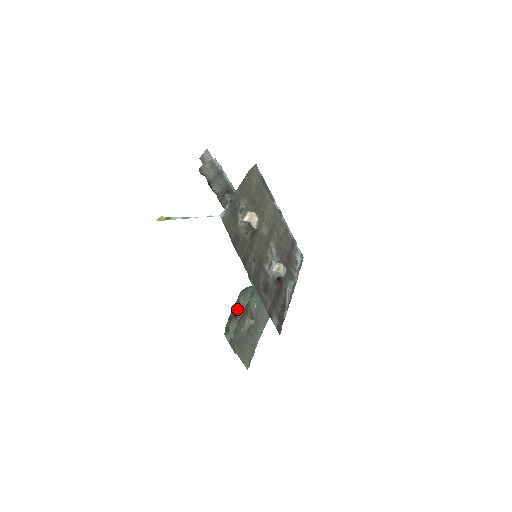
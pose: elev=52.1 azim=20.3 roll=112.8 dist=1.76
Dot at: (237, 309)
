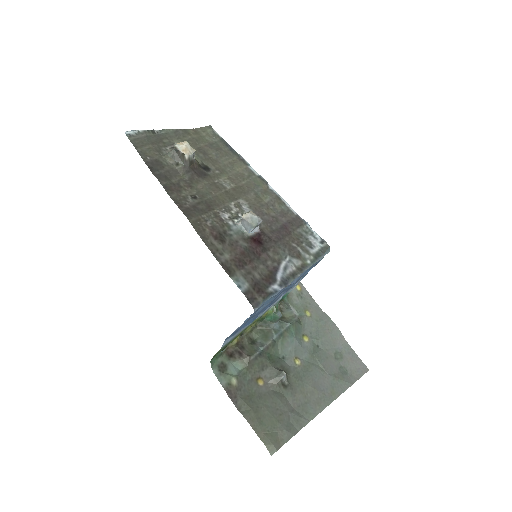
Dot at: (247, 347)
